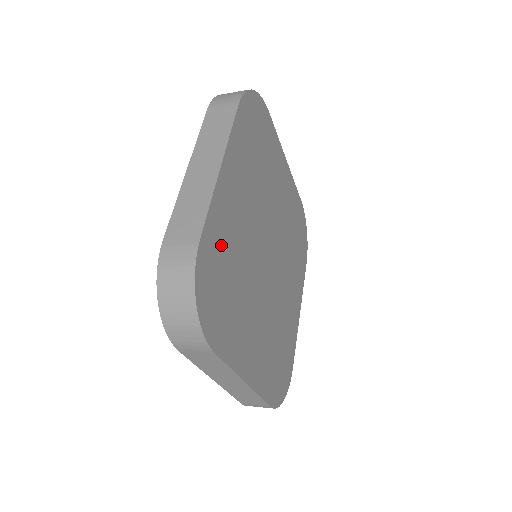
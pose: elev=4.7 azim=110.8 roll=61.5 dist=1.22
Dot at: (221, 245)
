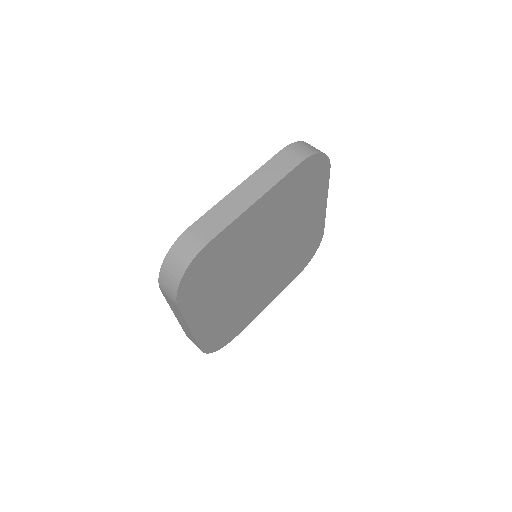
Dot at: (224, 248)
